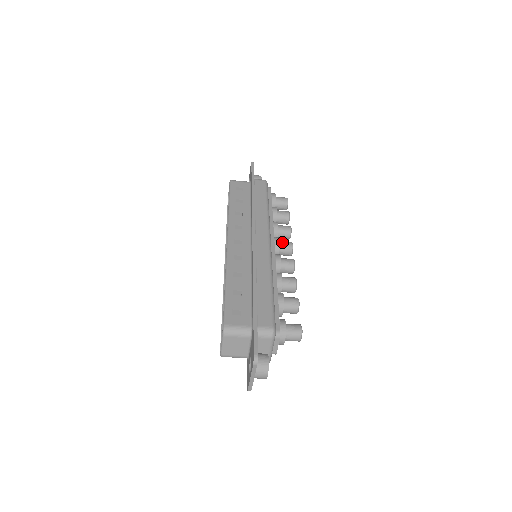
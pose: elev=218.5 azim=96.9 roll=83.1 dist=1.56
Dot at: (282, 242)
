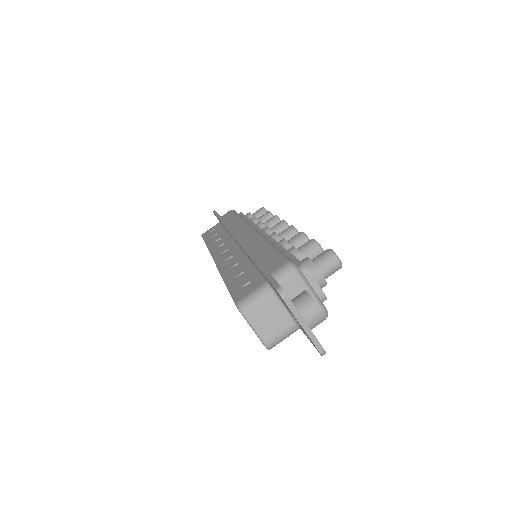
Dot at: (272, 227)
